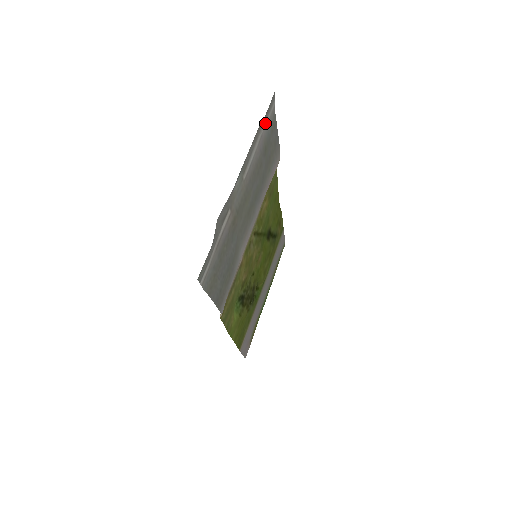
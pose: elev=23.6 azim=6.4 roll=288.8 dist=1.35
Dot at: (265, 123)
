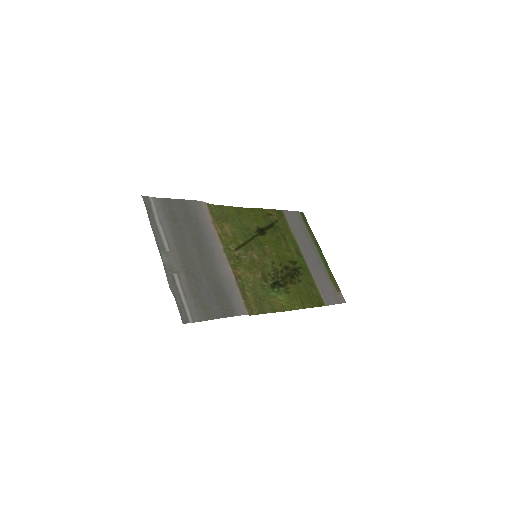
Dot at: (155, 213)
